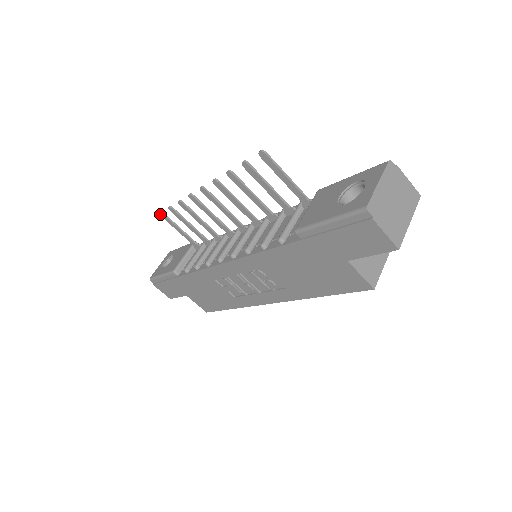
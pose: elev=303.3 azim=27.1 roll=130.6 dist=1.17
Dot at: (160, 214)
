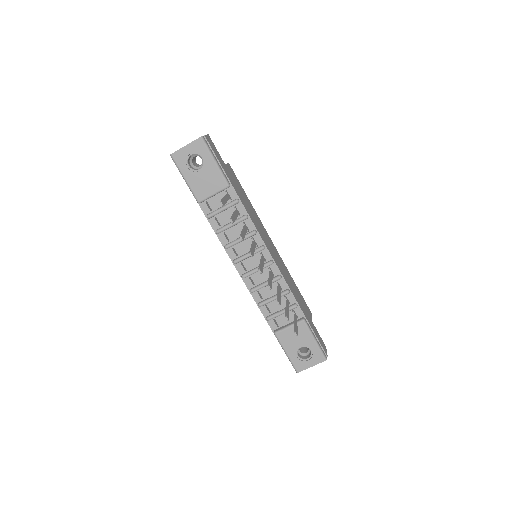
Dot at: (221, 203)
